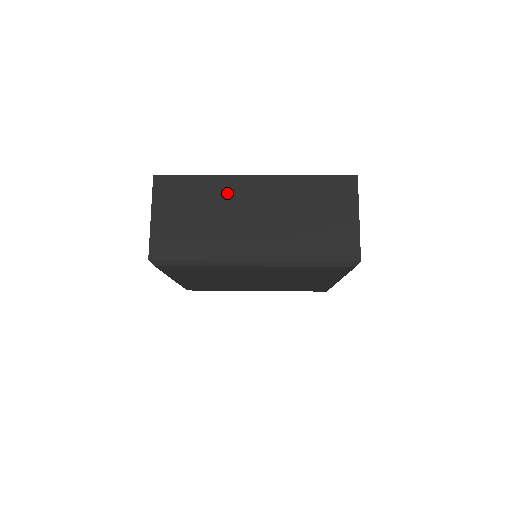
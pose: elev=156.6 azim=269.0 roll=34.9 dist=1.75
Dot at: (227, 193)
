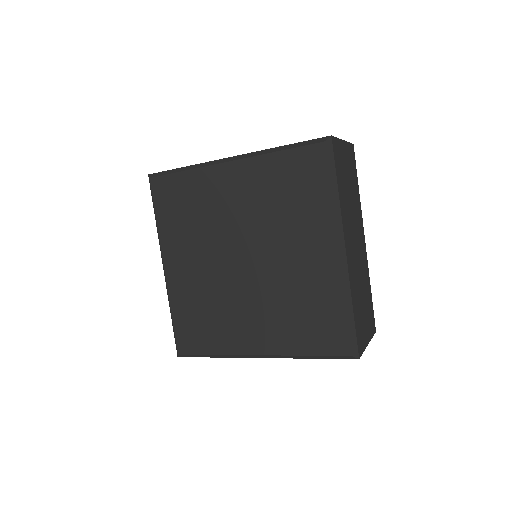
Dot at: occluded
